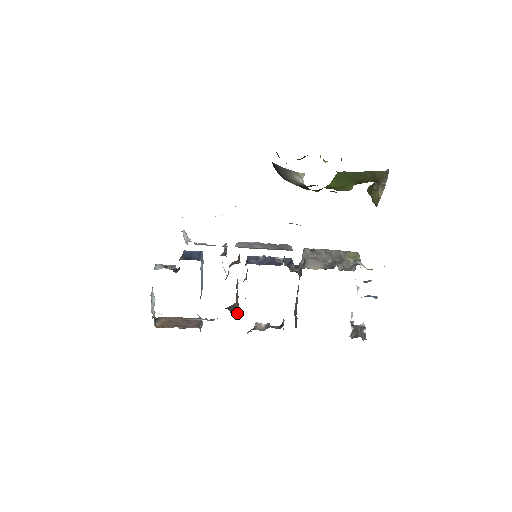
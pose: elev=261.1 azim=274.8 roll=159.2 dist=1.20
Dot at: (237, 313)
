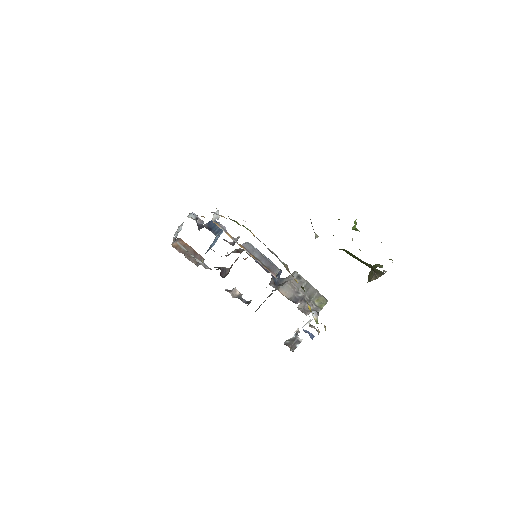
Dot at: (225, 275)
